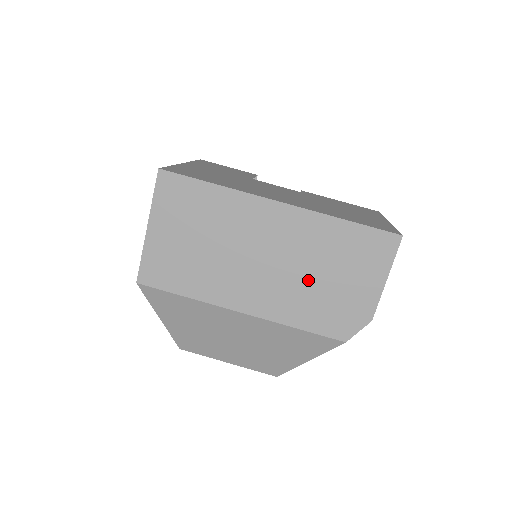
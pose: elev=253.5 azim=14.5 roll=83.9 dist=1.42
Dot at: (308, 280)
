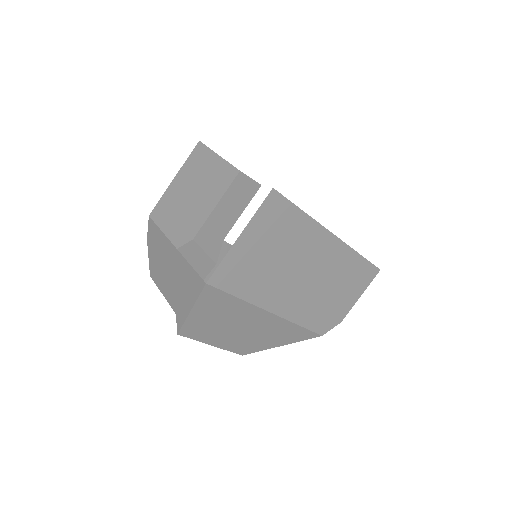
Dot at: (323, 293)
